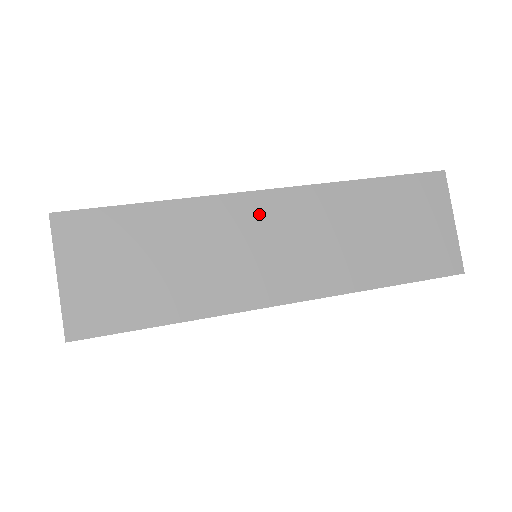
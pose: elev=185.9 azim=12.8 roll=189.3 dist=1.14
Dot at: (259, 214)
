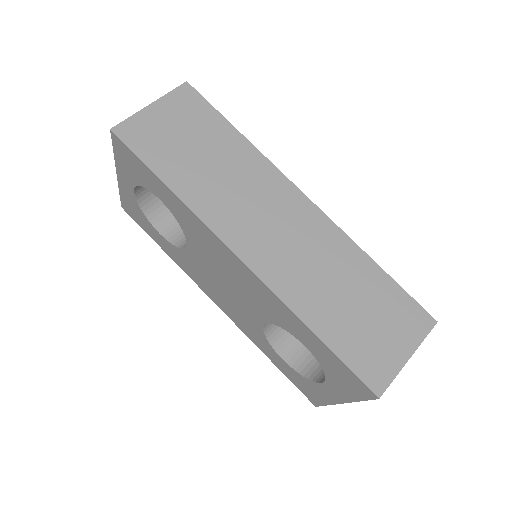
Dot at: (286, 200)
